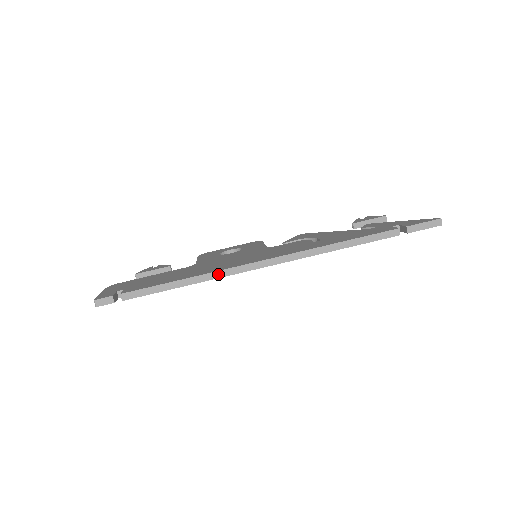
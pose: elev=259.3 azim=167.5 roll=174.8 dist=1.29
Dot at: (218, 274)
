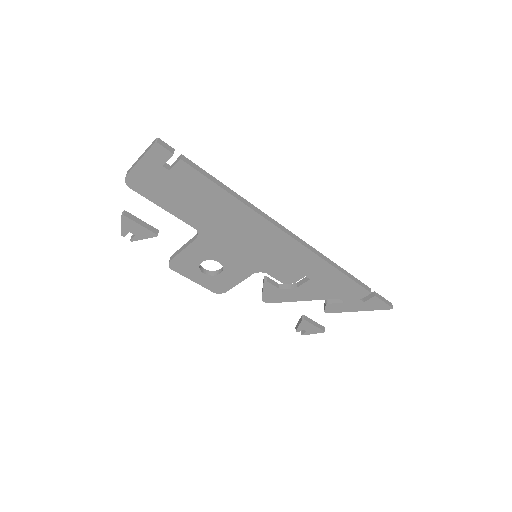
Dot at: (259, 211)
